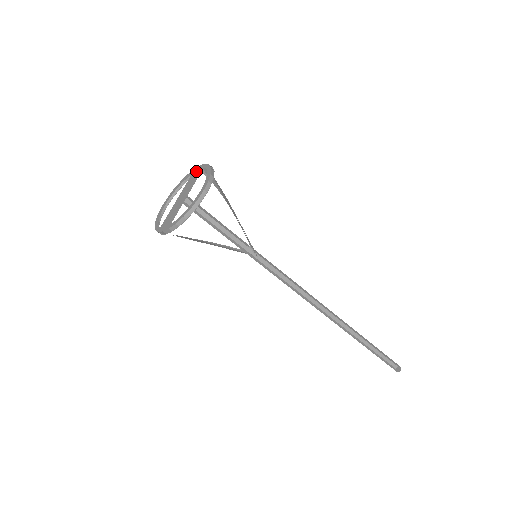
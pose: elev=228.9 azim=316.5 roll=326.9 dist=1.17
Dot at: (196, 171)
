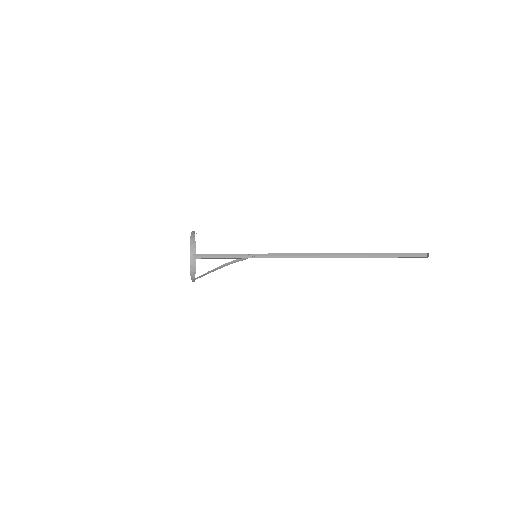
Dot at: occluded
